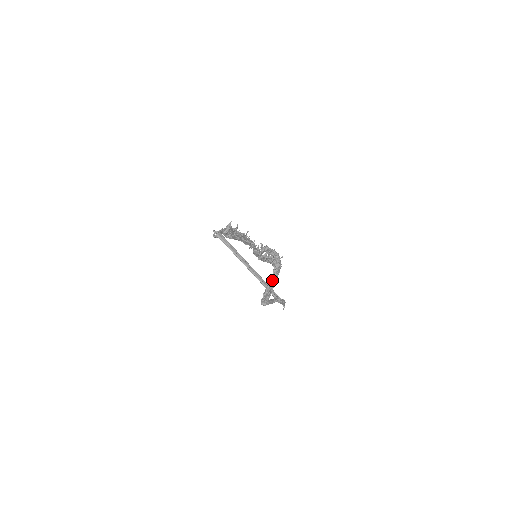
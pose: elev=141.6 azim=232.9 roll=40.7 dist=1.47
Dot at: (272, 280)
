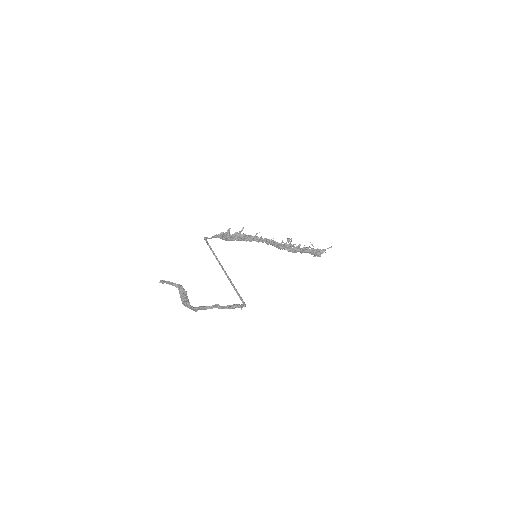
Dot at: (181, 300)
